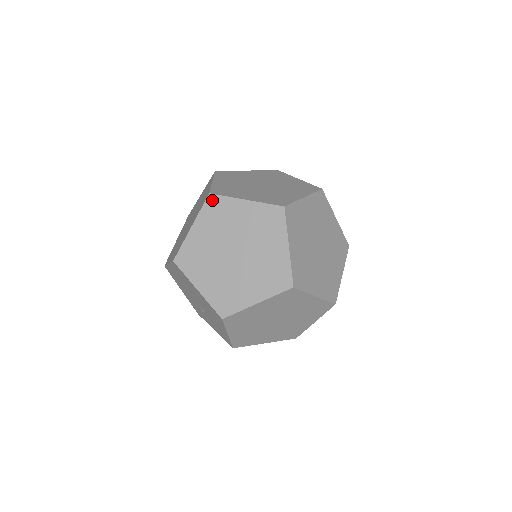
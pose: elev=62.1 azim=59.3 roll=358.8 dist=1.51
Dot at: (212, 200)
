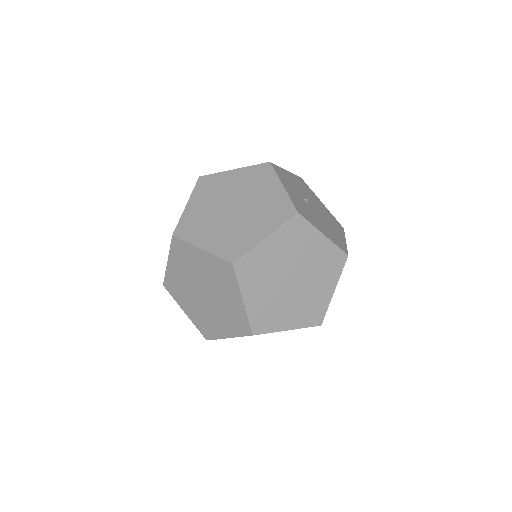
Dot at: (176, 242)
